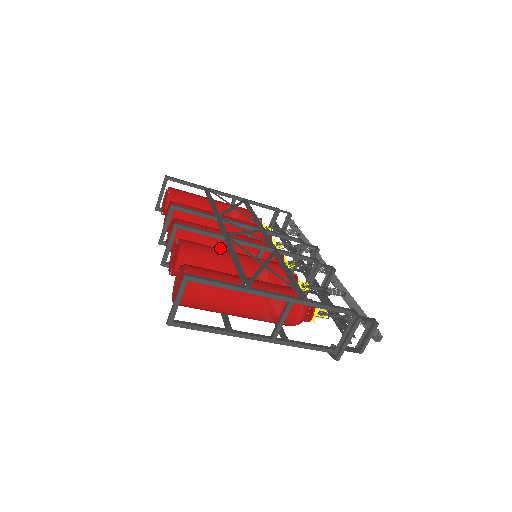
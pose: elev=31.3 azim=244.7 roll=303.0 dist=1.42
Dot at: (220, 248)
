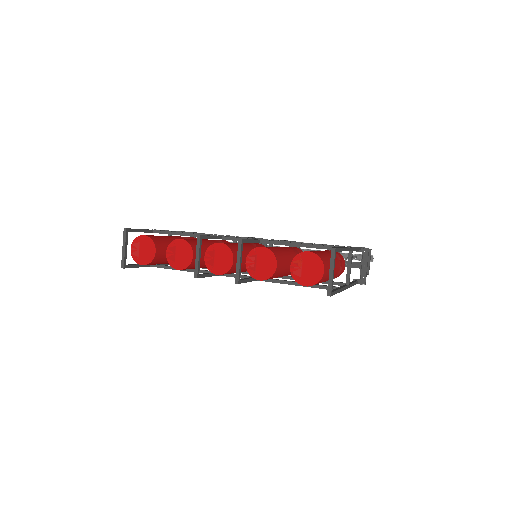
Dot at: occluded
